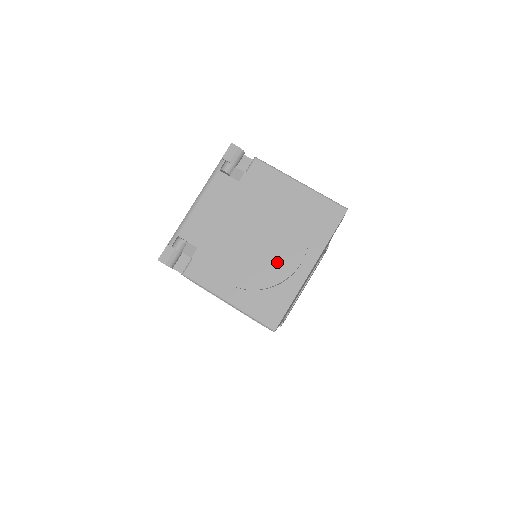
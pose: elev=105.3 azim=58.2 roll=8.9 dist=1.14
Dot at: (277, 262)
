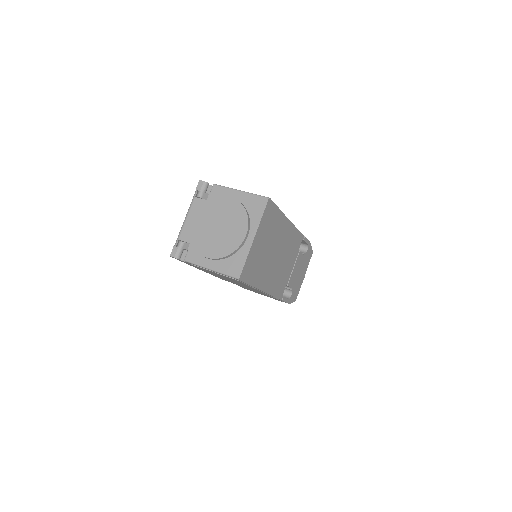
Dot at: (233, 238)
